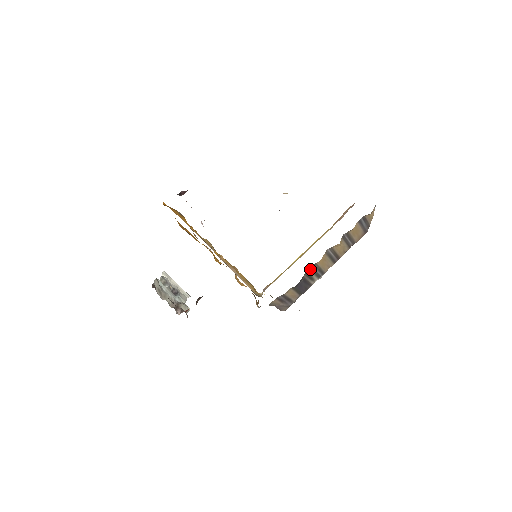
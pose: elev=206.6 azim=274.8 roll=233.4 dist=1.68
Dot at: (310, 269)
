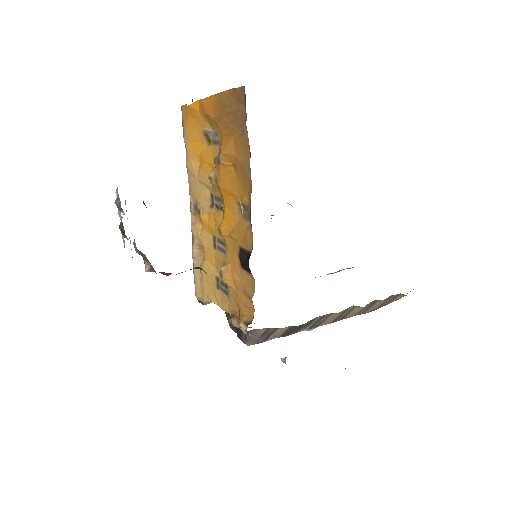
Dot at: (321, 316)
